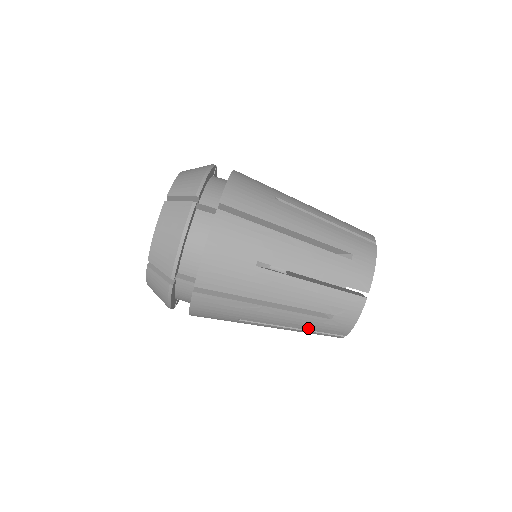
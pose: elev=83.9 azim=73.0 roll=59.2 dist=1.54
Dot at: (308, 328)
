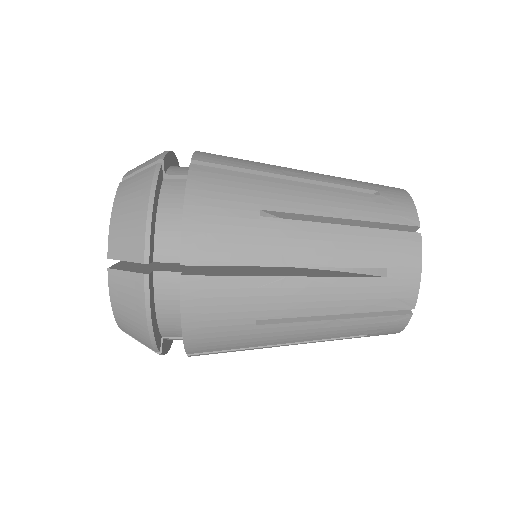
Dot at: occluded
